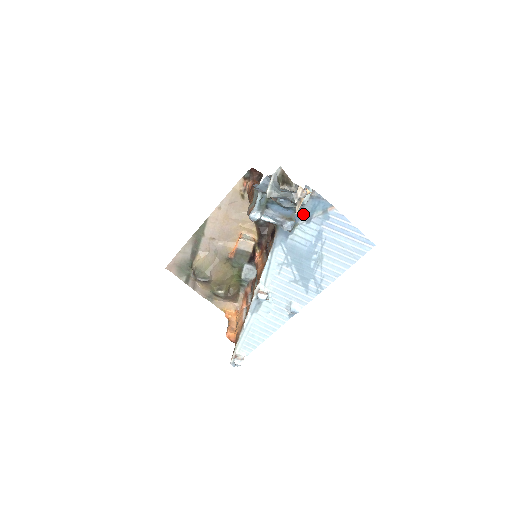
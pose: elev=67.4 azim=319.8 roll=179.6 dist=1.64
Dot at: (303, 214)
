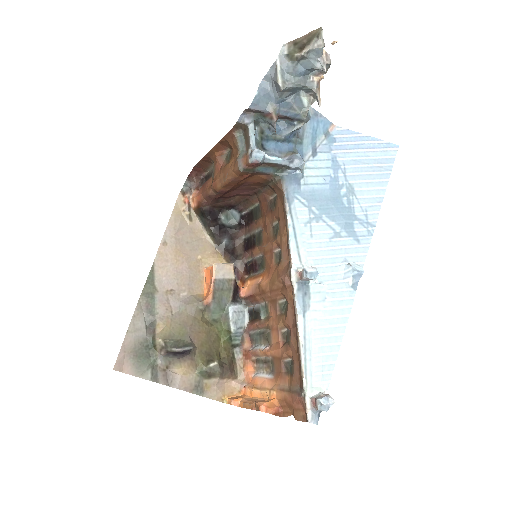
Dot at: (305, 147)
